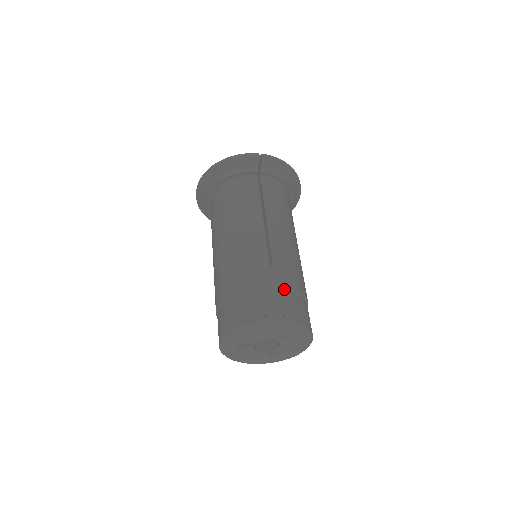
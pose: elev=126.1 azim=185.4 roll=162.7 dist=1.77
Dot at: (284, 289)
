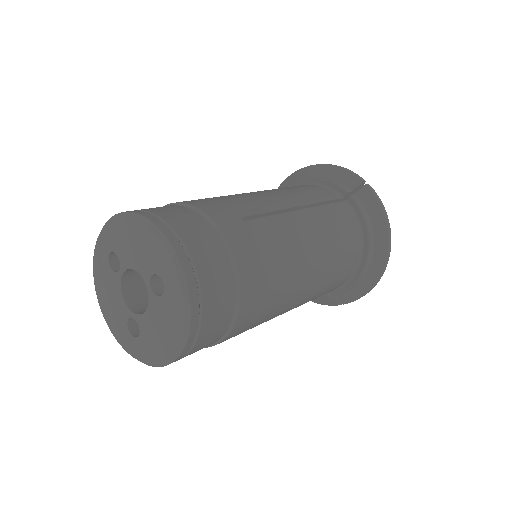
Dot at: (223, 240)
